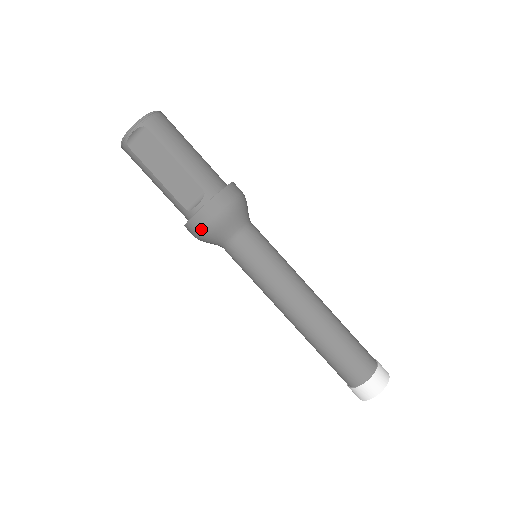
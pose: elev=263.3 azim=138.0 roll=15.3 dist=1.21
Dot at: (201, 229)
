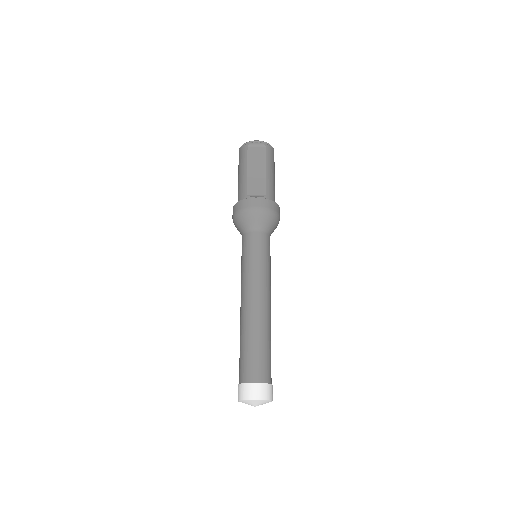
Dot at: (248, 207)
